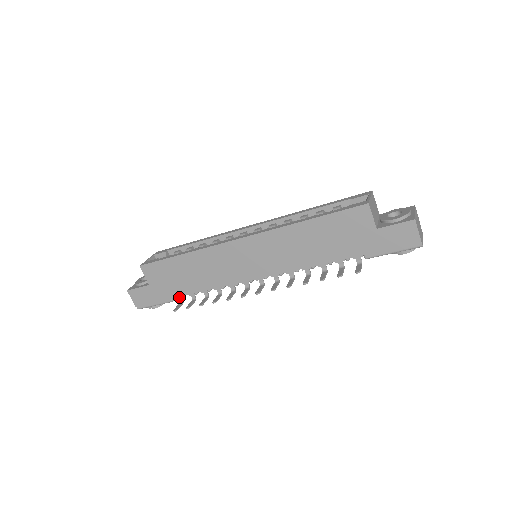
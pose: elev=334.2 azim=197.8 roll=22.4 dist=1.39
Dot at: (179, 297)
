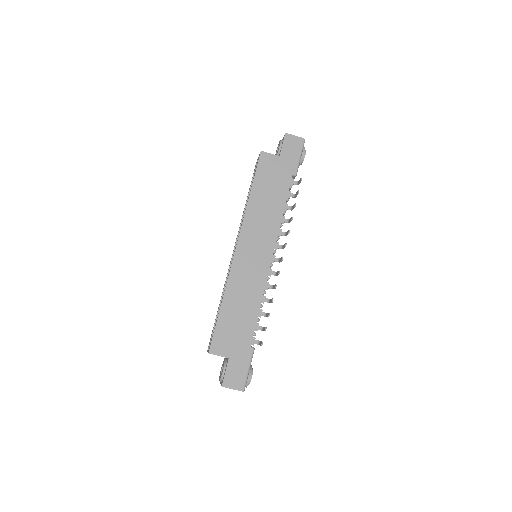
Dot at: (254, 342)
